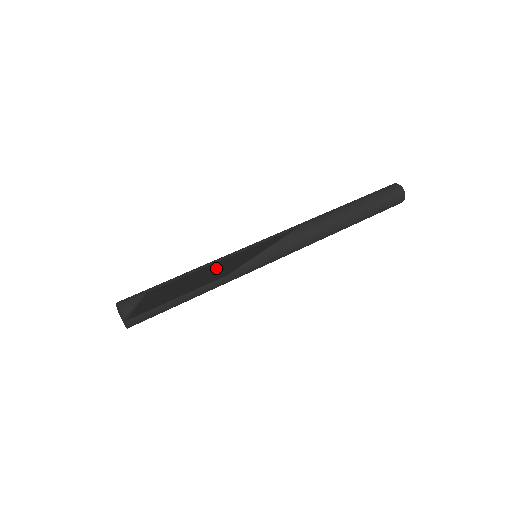
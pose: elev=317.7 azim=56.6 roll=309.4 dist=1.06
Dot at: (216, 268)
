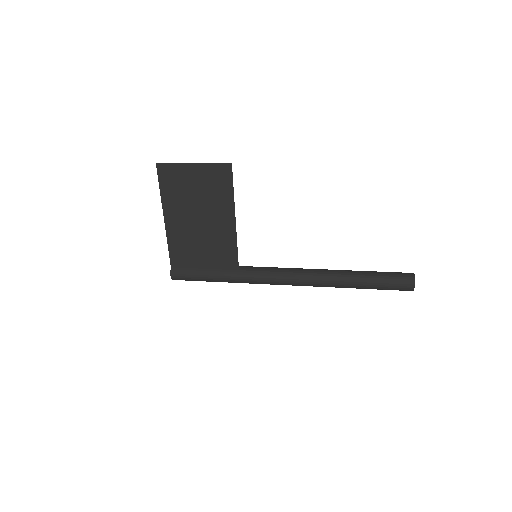
Dot at: (199, 191)
